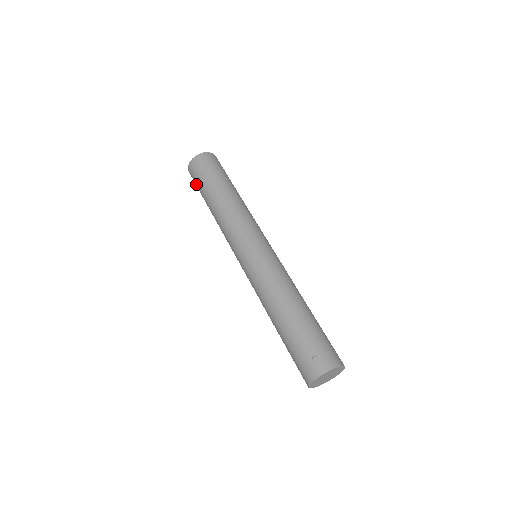
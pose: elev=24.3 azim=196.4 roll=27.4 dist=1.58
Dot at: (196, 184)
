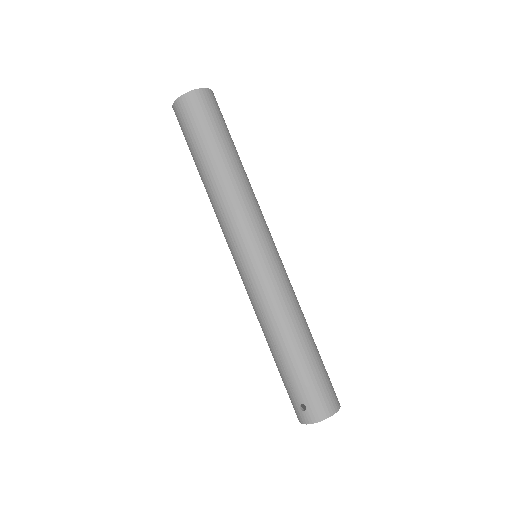
Dot at: occluded
